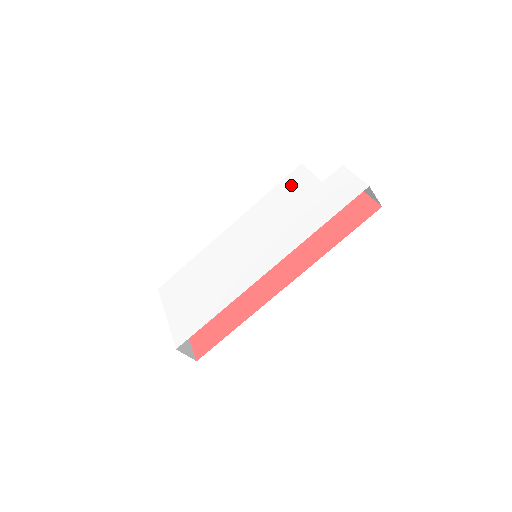
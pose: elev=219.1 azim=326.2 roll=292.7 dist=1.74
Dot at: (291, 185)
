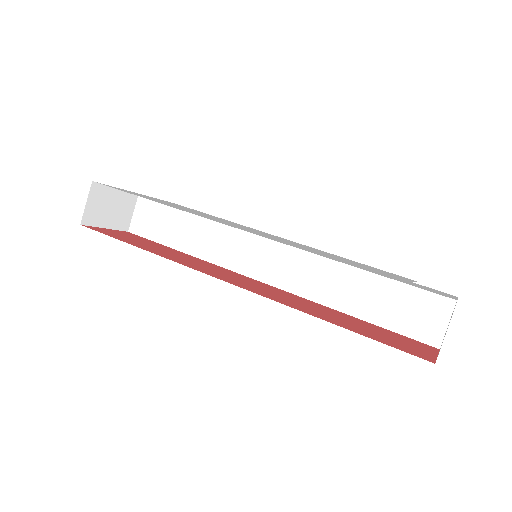
Dot at: occluded
